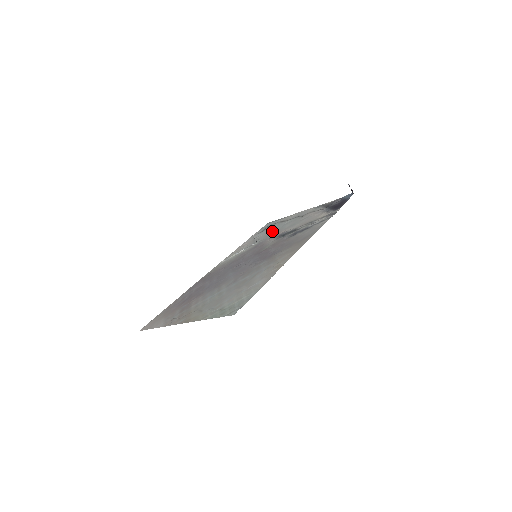
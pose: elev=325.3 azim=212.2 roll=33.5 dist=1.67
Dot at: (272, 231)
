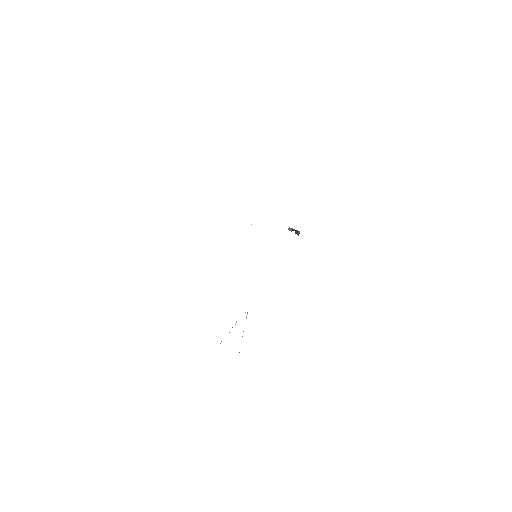
Dot at: occluded
